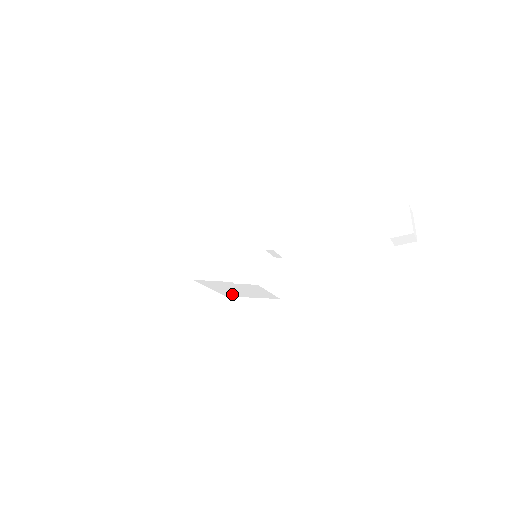
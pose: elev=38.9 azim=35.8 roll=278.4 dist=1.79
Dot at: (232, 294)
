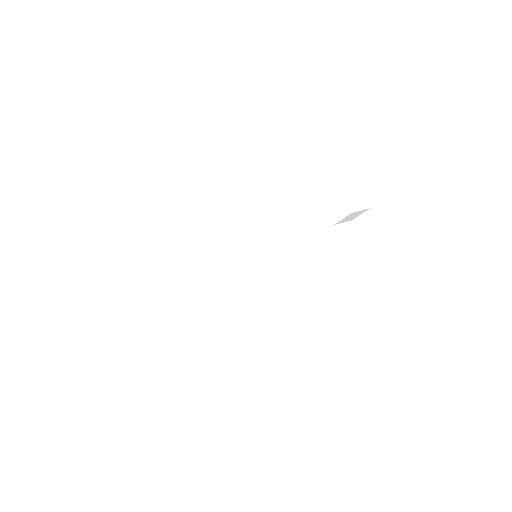
Dot at: occluded
